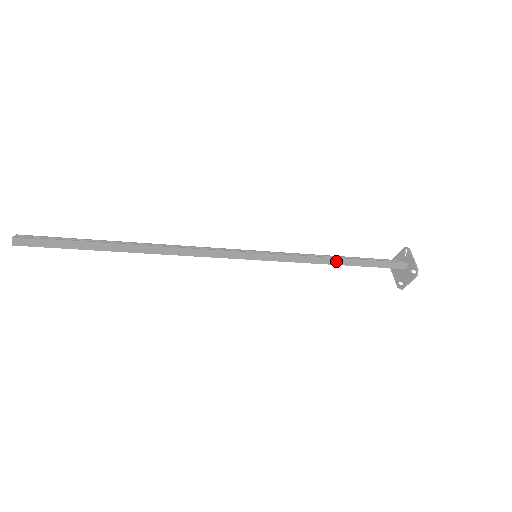
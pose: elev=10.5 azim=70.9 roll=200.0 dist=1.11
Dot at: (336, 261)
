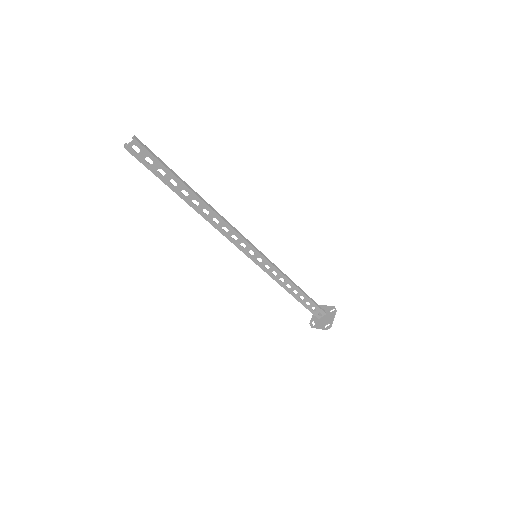
Dot at: (295, 284)
